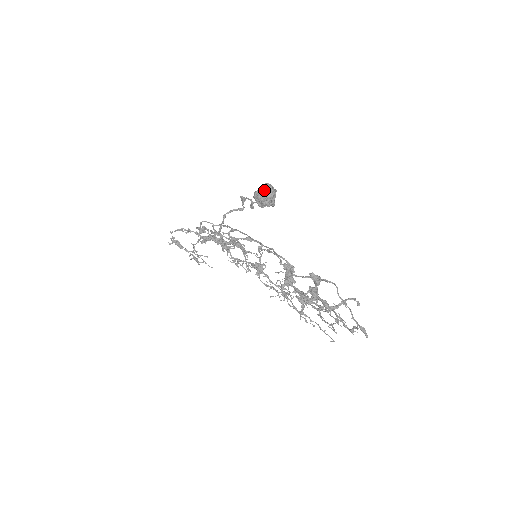
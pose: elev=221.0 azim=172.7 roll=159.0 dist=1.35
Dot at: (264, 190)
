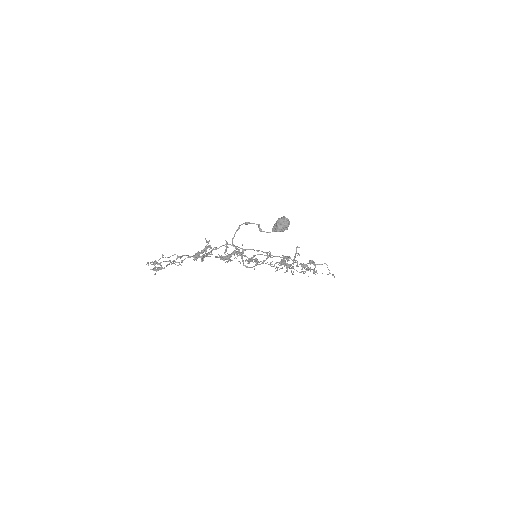
Dot at: (288, 226)
